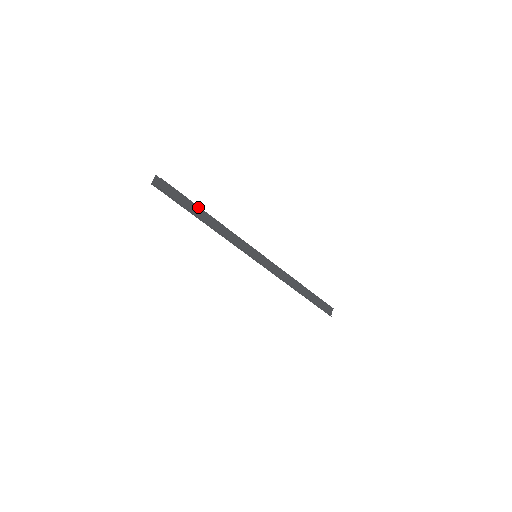
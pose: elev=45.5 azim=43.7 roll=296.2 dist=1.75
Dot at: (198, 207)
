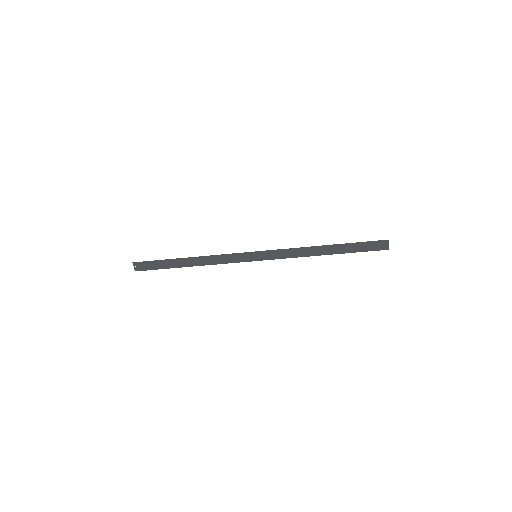
Dot at: (178, 258)
